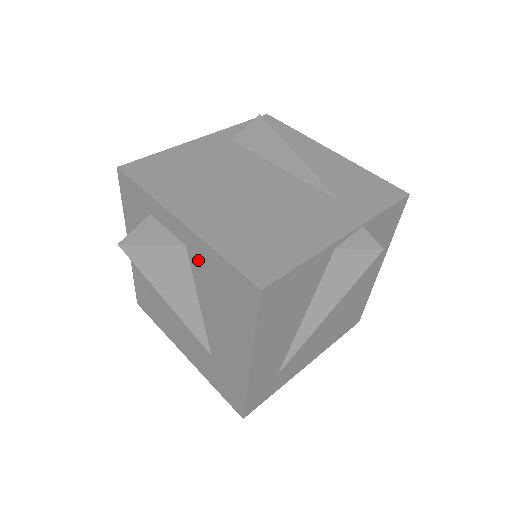
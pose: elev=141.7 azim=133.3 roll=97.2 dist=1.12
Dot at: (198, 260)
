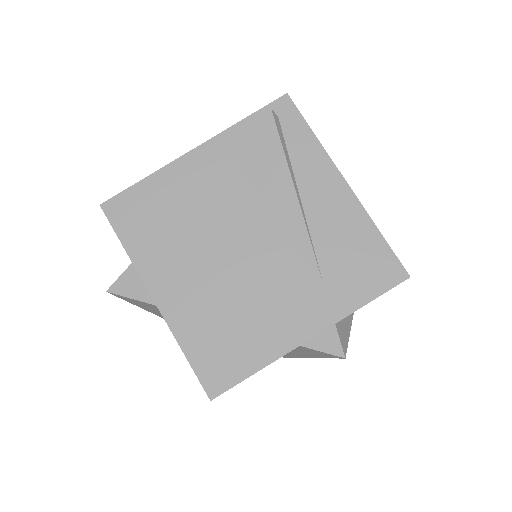
Dot at: occluded
